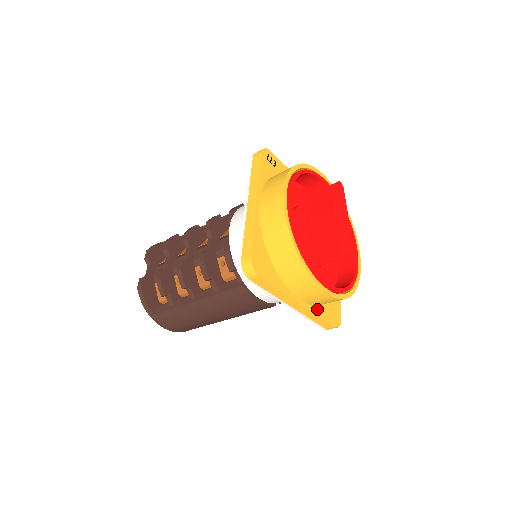
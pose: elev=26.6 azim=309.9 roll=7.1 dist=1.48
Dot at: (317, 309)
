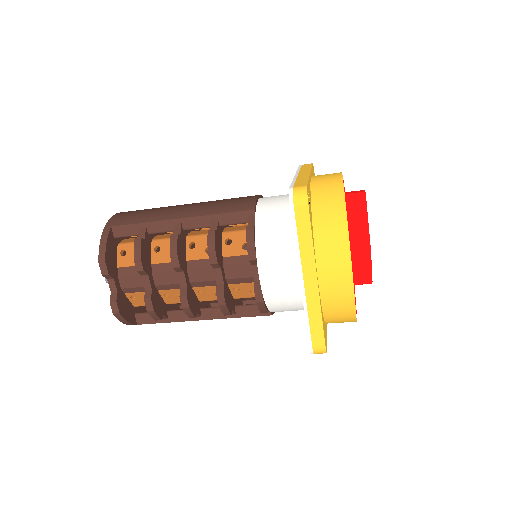
Dot at: occluded
